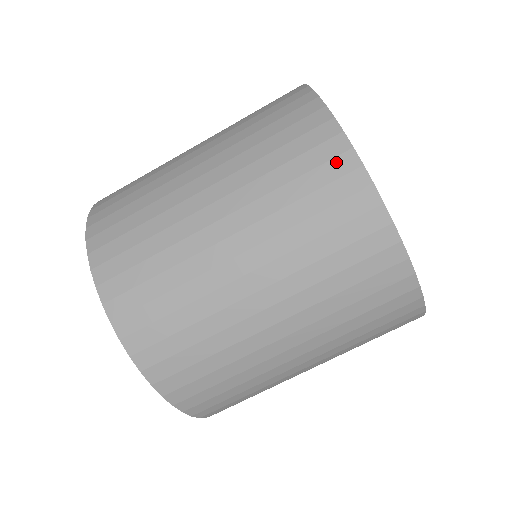
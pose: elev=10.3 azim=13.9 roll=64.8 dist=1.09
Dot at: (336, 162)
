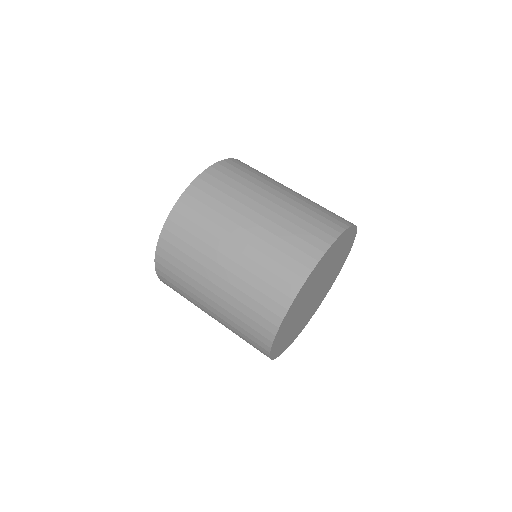
Dot at: (288, 286)
